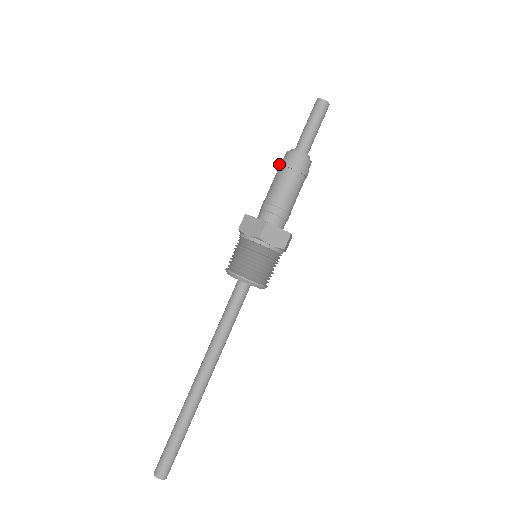
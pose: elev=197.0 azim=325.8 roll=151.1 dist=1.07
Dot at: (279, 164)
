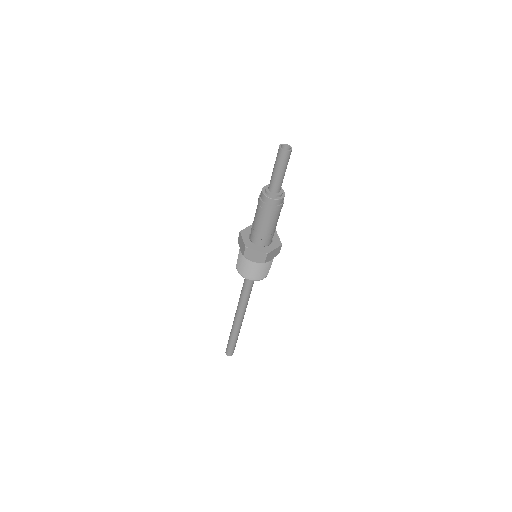
Dot at: (260, 205)
